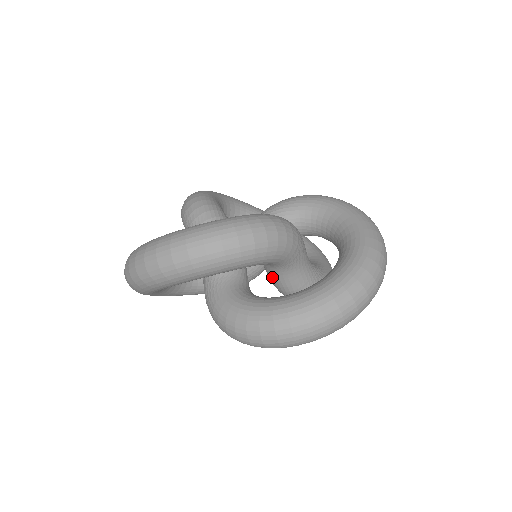
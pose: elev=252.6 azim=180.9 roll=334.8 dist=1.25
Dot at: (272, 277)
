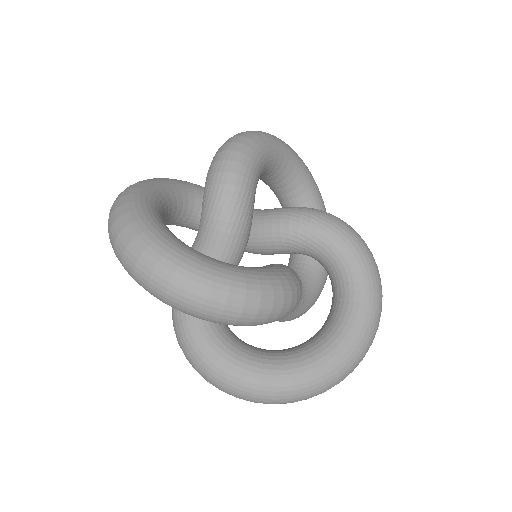
Dot at: occluded
